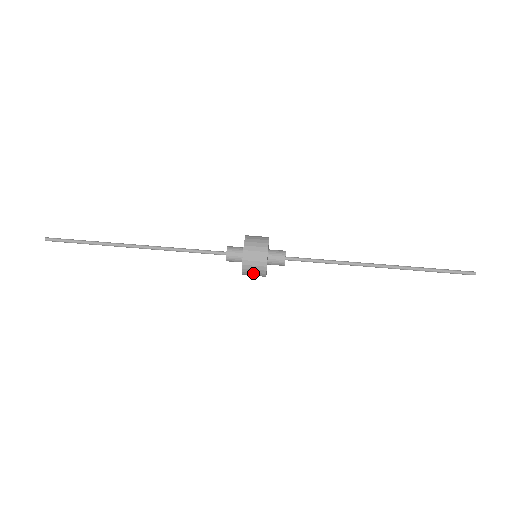
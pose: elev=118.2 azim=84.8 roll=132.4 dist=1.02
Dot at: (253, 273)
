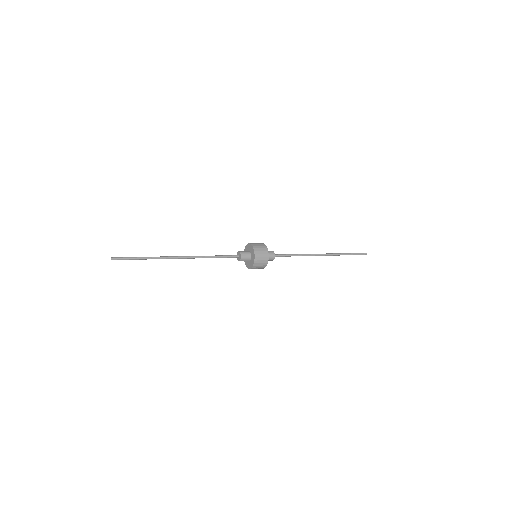
Dot at: (261, 261)
